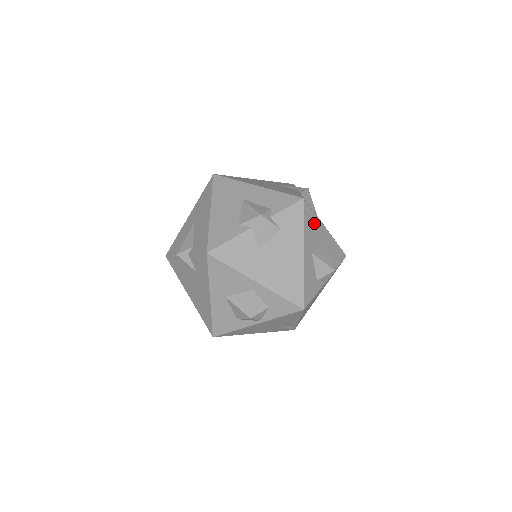
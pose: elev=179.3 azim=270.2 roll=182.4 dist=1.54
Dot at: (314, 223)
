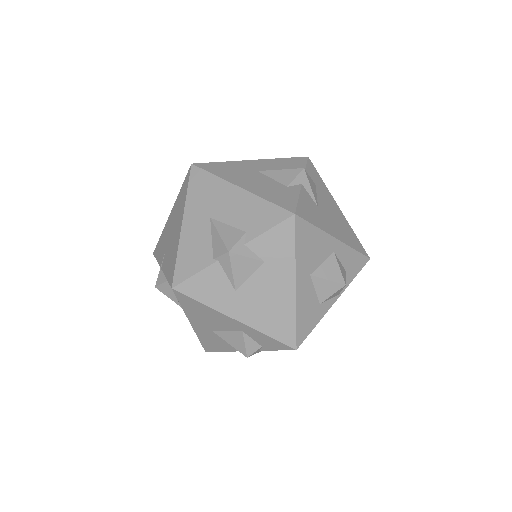
Dot at: occluded
